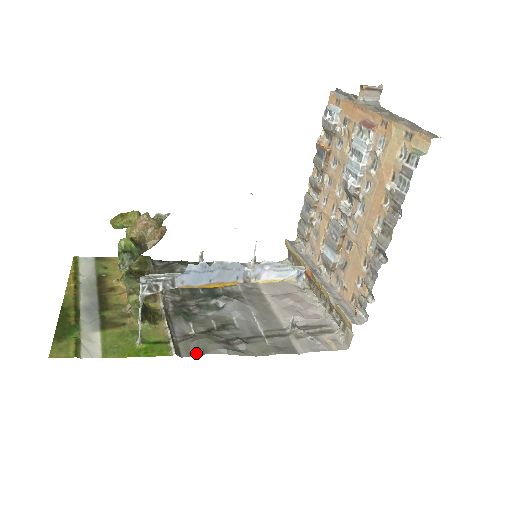
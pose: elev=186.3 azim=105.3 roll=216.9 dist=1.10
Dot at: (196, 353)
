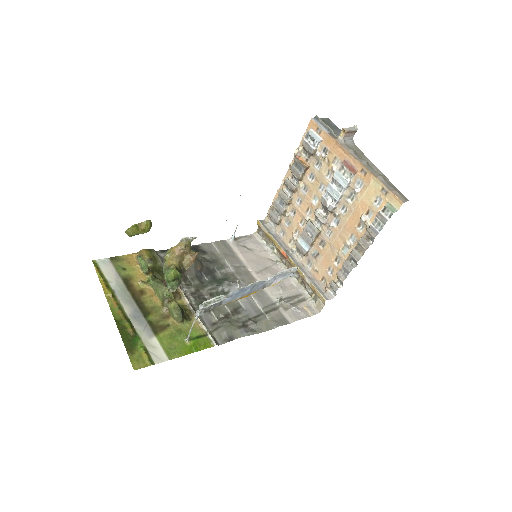
Dot at: (228, 340)
